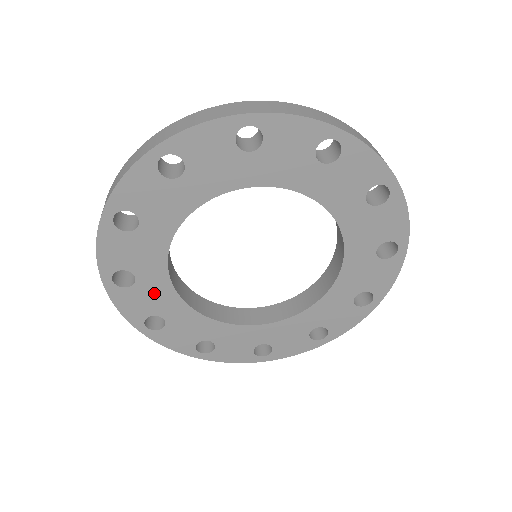
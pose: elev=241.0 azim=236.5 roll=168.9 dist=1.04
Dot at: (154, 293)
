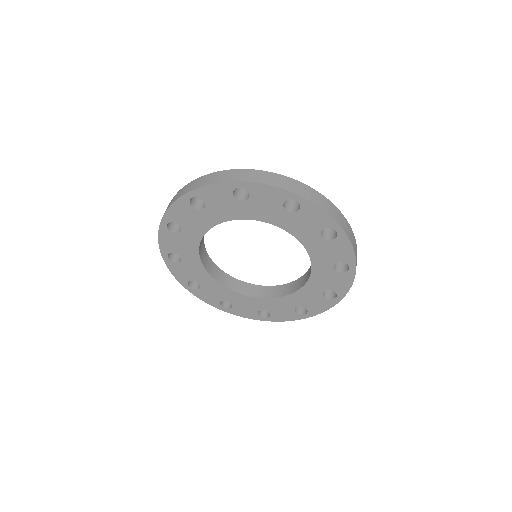
Dot at: (213, 289)
